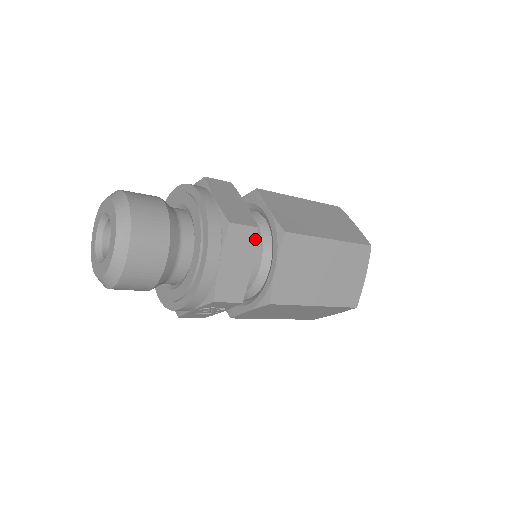
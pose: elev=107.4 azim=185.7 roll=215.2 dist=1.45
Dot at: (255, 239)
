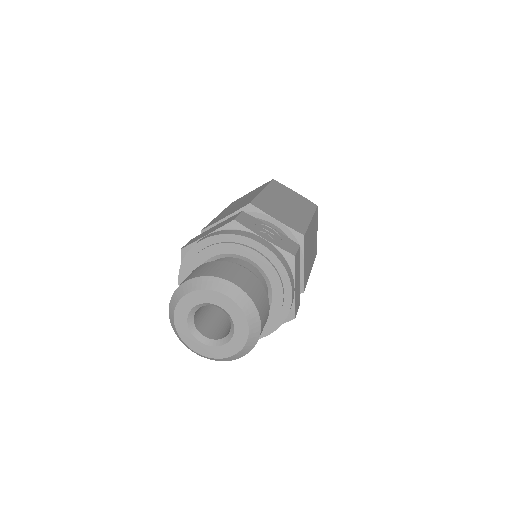
Dot at: occluded
